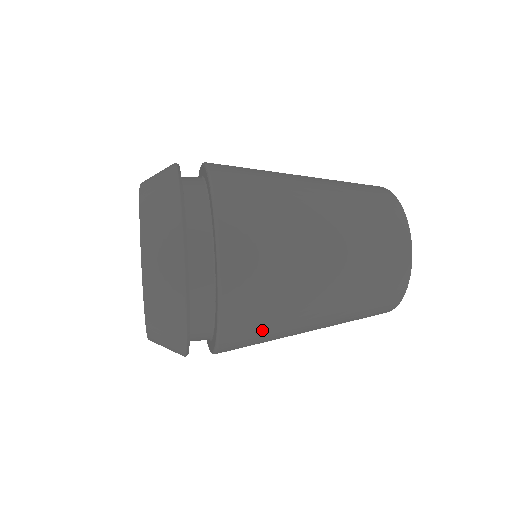
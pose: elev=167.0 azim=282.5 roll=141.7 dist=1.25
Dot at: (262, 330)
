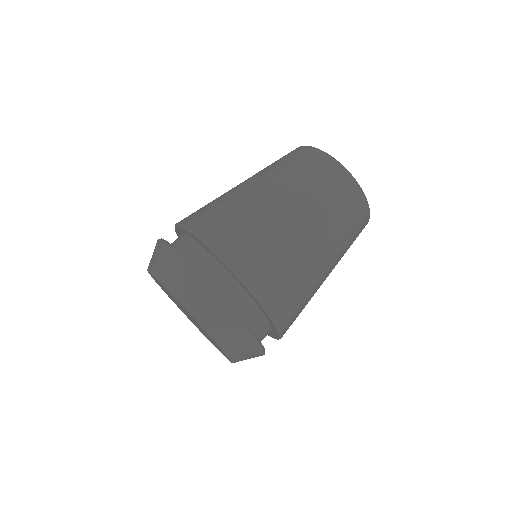
Dot at: occluded
